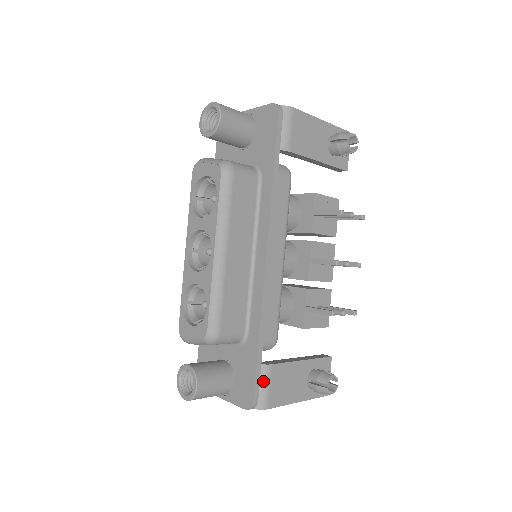
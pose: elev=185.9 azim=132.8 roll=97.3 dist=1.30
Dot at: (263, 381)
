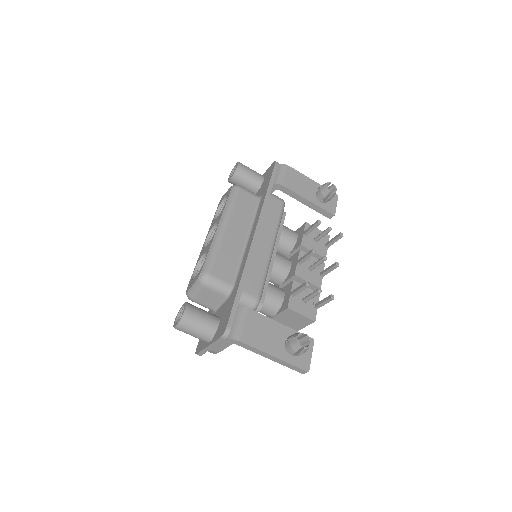
Dot at: (239, 318)
